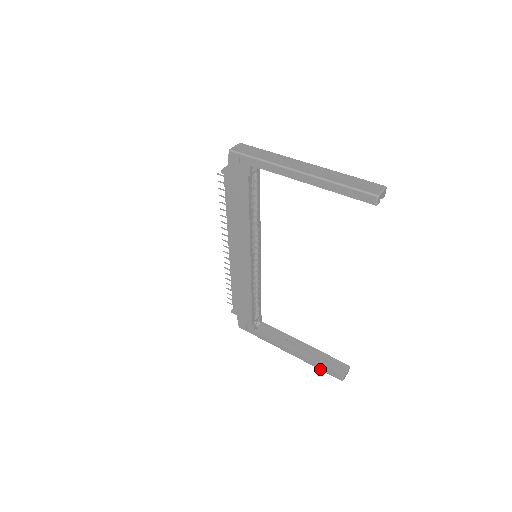
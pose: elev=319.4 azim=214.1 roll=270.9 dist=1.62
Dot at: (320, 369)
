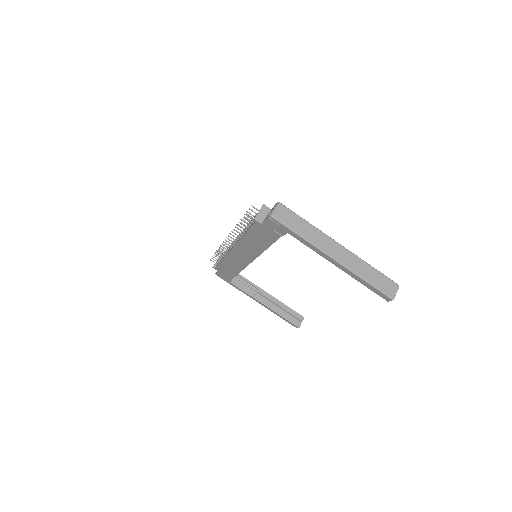
Dot at: occluded
